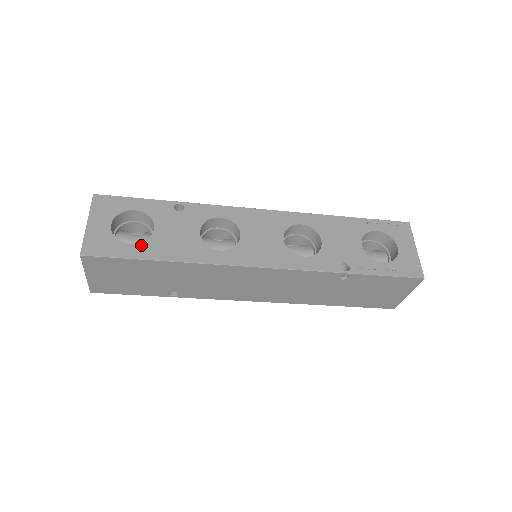
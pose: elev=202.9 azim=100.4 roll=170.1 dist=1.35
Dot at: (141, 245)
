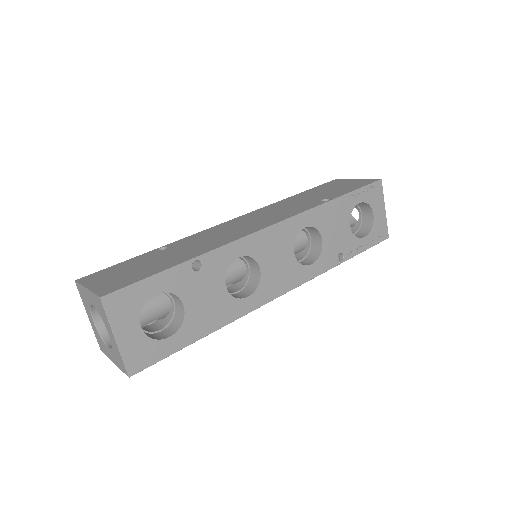
Dot at: (180, 332)
